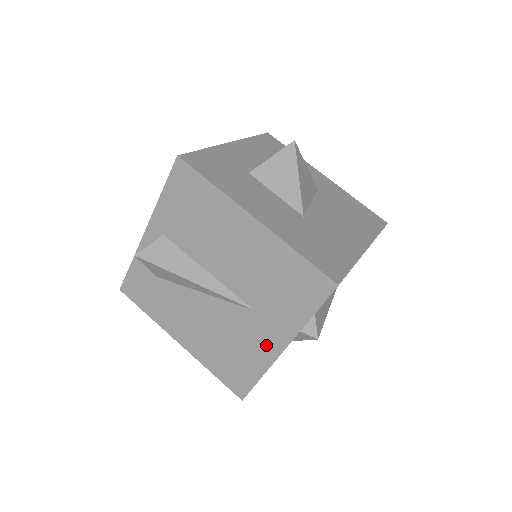
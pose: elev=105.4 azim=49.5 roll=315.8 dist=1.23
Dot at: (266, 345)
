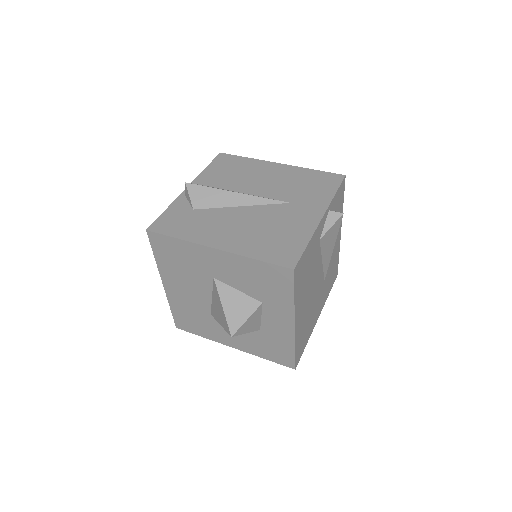
Dot at: (306, 219)
